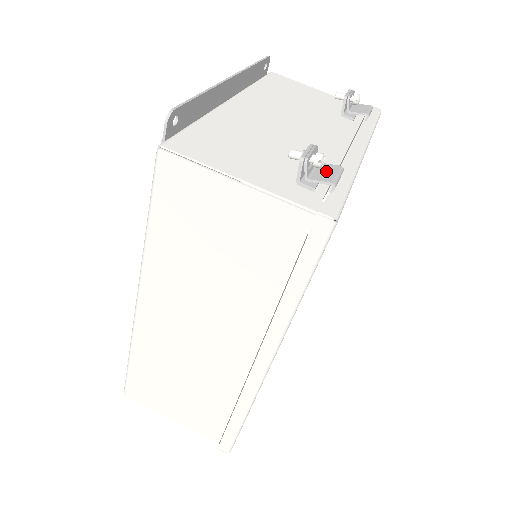
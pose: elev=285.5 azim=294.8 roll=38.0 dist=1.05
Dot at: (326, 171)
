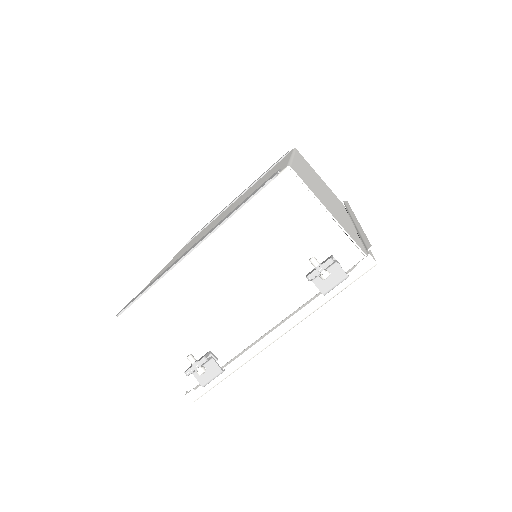
Dot at: (208, 372)
